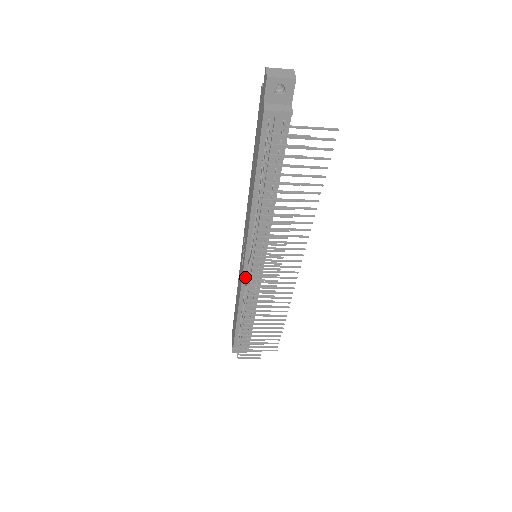
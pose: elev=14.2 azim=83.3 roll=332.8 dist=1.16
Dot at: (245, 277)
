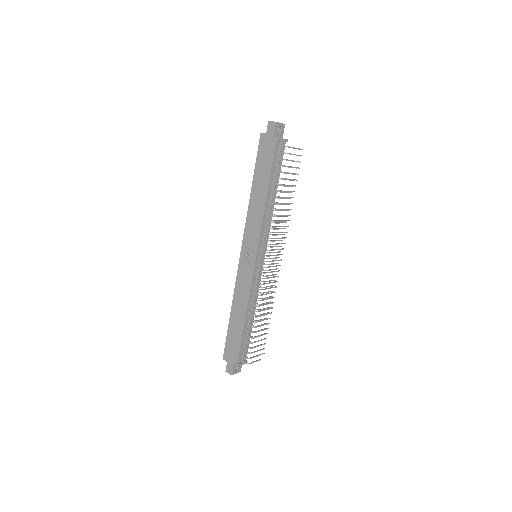
Dot at: (254, 273)
